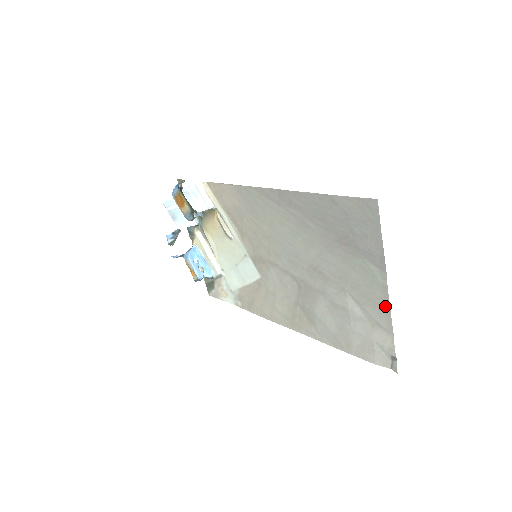
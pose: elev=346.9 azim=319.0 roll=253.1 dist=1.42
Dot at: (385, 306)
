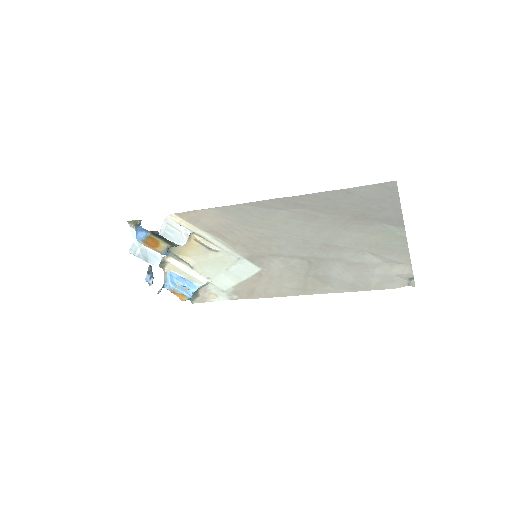
Dot at: (404, 249)
